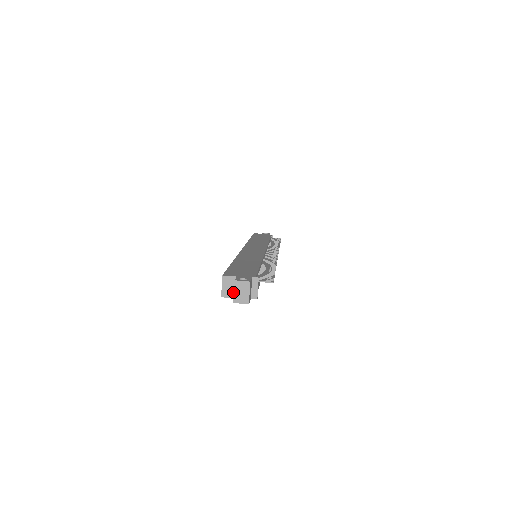
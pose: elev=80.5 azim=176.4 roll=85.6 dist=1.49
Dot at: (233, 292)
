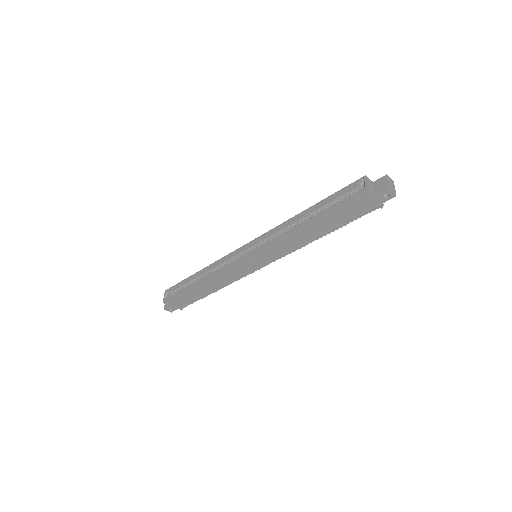
Dot at: (373, 191)
